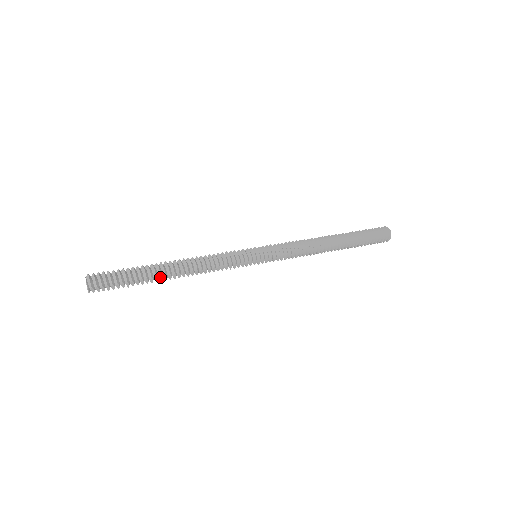
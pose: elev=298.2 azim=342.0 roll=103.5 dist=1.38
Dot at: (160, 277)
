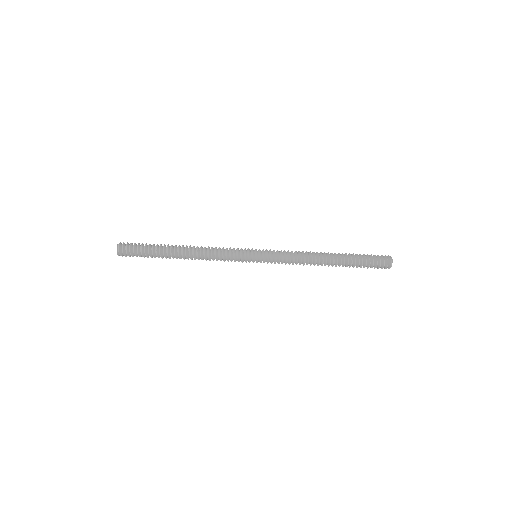
Dot at: (172, 257)
